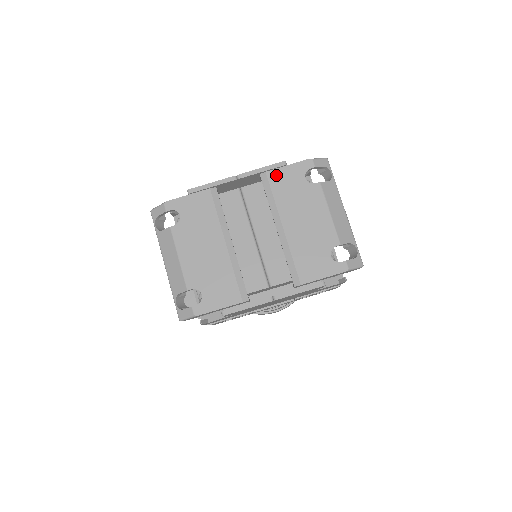
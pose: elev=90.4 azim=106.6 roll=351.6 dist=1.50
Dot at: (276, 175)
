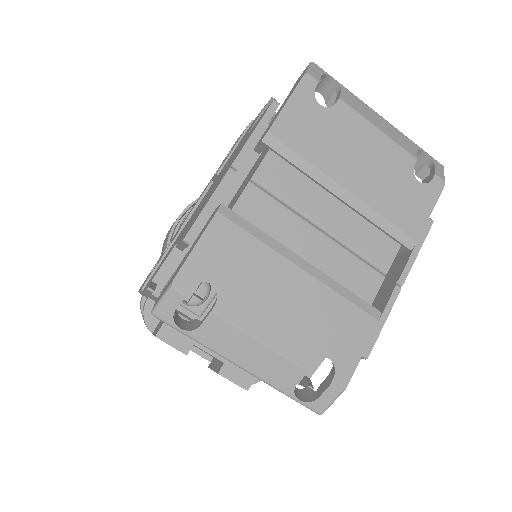
Dot at: (284, 126)
